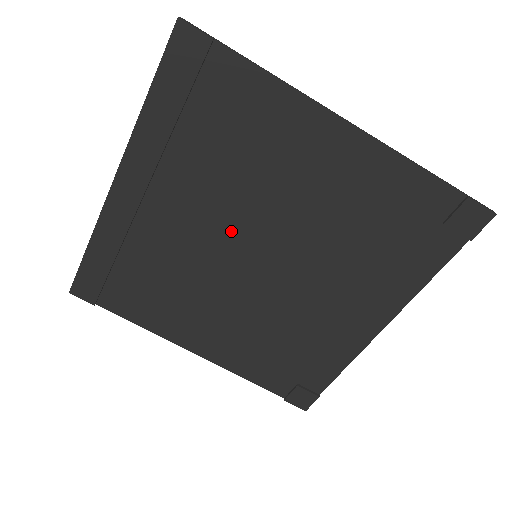
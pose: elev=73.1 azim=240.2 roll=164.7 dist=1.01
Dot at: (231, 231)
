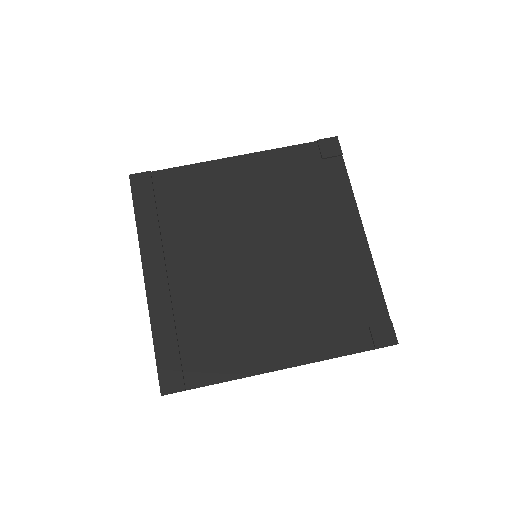
Dot at: (230, 253)
